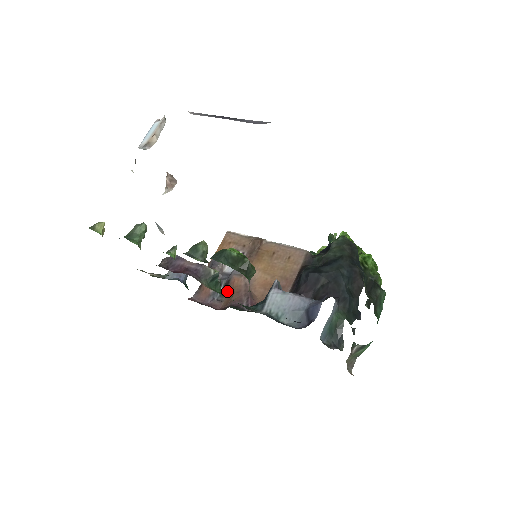
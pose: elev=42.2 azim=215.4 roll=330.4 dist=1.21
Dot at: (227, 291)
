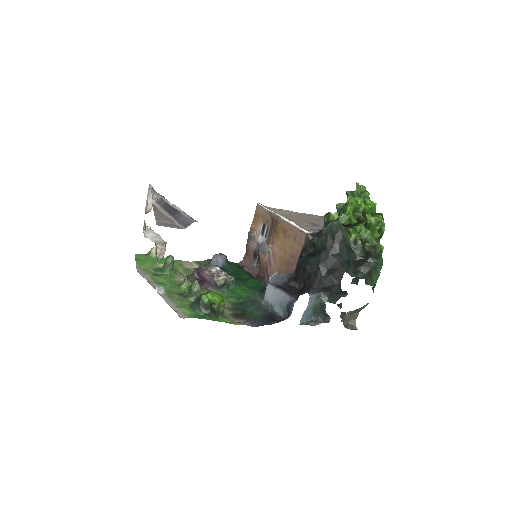
Dot at: (259, 261)
